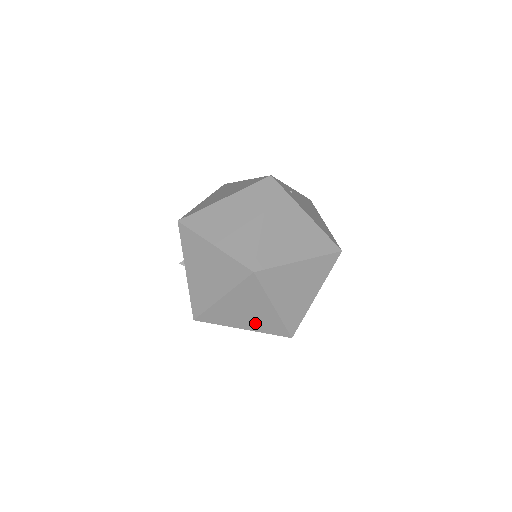
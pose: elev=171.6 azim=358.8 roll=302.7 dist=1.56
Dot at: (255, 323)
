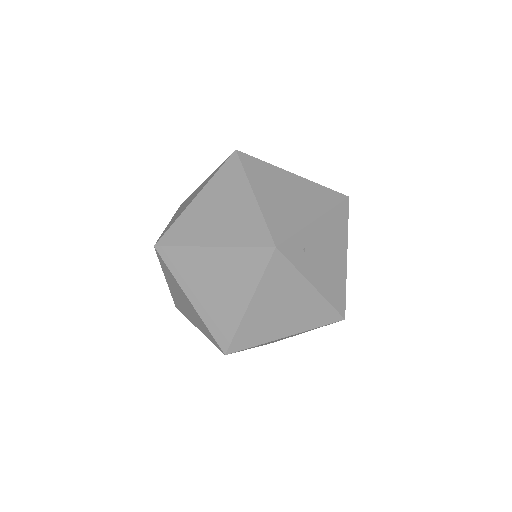
Dot at: occluded
